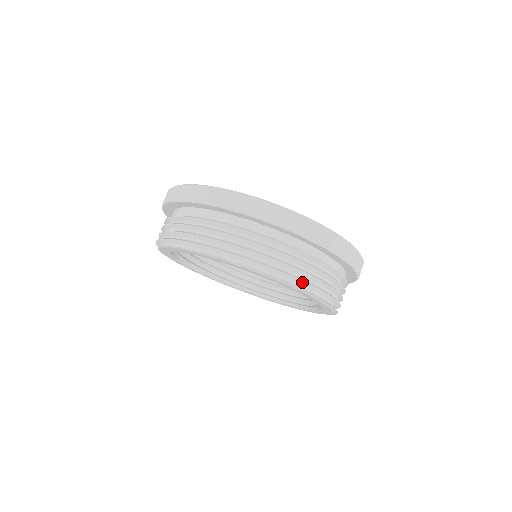
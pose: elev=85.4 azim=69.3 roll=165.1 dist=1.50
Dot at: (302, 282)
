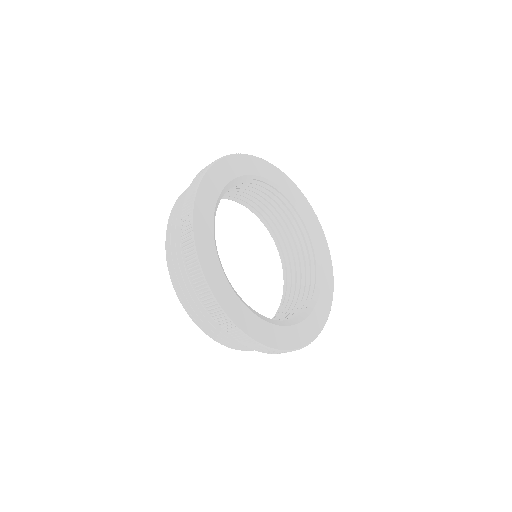
Dot at: (201, 326)
